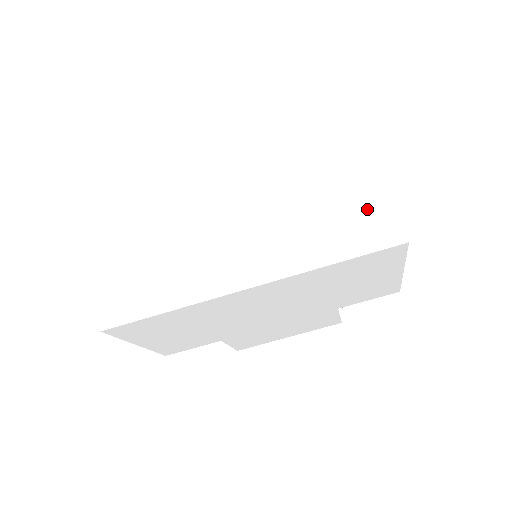
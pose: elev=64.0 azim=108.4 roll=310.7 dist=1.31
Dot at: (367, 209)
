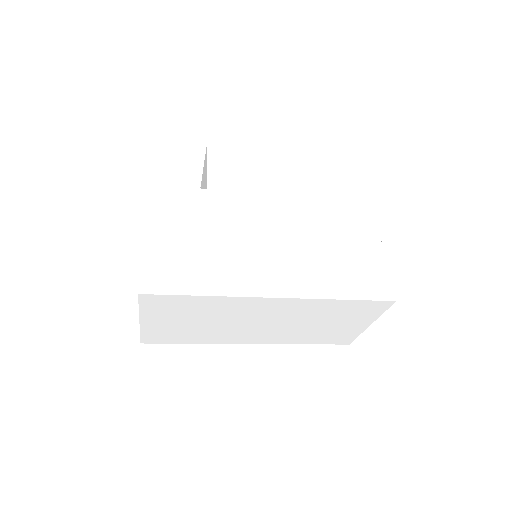
Dot at: (345, 334)
